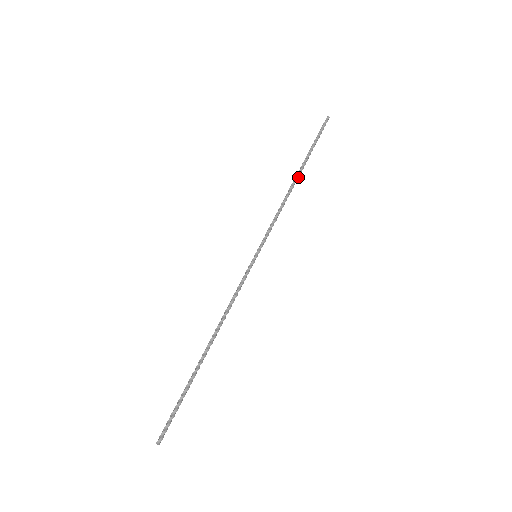
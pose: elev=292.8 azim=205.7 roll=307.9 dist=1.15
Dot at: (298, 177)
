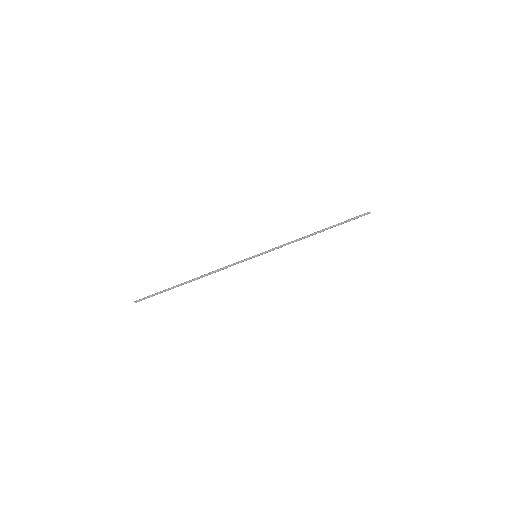
Dot at: occluded
